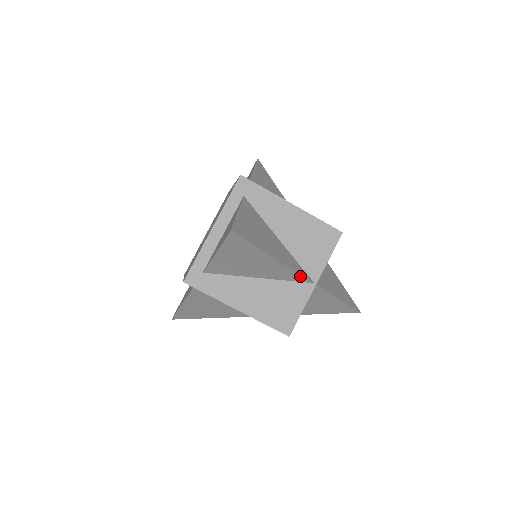
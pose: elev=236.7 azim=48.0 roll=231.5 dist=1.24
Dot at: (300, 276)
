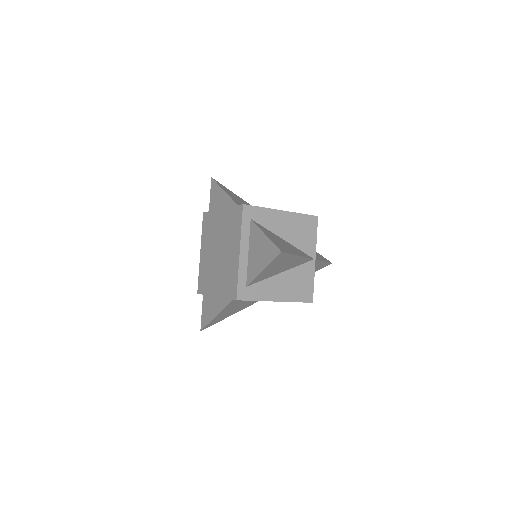
Dot at: (308, 259)
